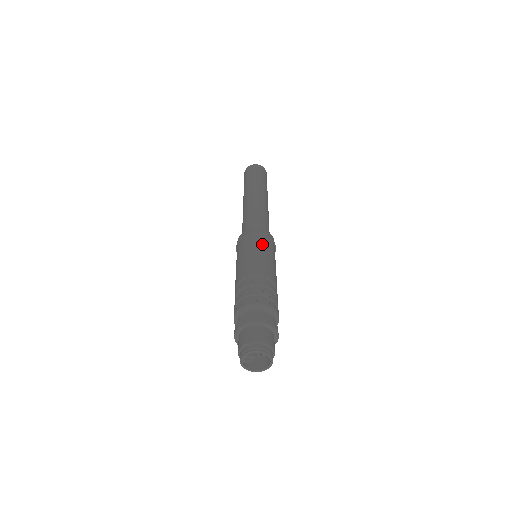
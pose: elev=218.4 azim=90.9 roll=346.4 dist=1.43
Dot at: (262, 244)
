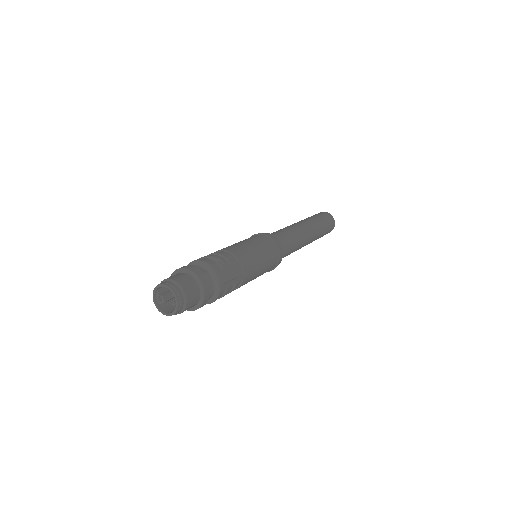
Dot at: (254, 238)
